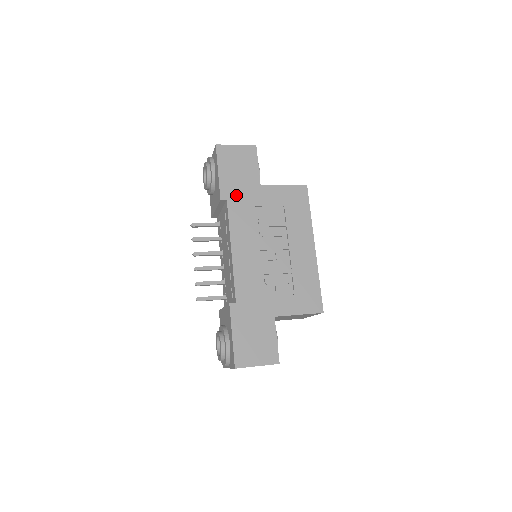
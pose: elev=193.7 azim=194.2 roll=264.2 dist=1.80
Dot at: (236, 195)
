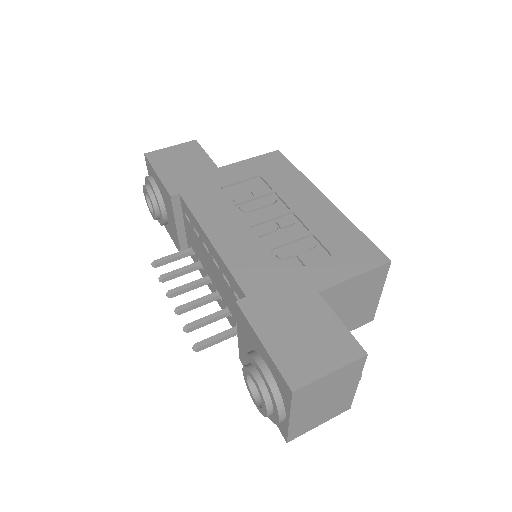
Dot at: (190, 186)
